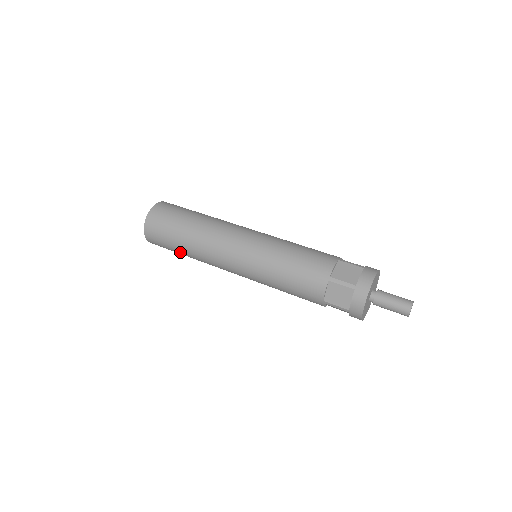
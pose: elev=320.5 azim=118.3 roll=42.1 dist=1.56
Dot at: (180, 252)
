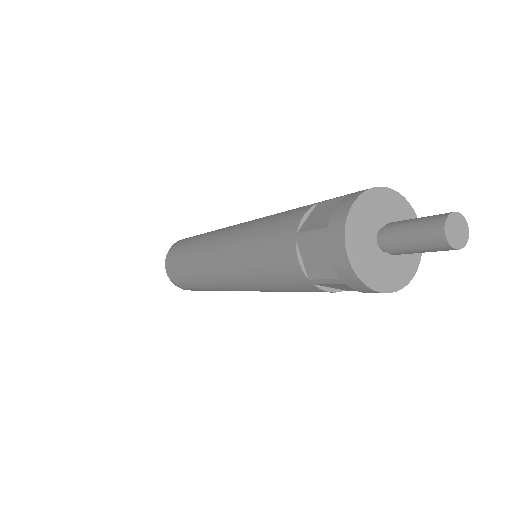
Dot at: (197, 287)
